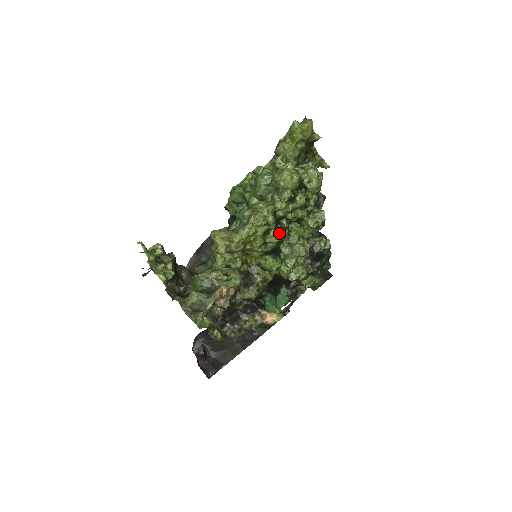
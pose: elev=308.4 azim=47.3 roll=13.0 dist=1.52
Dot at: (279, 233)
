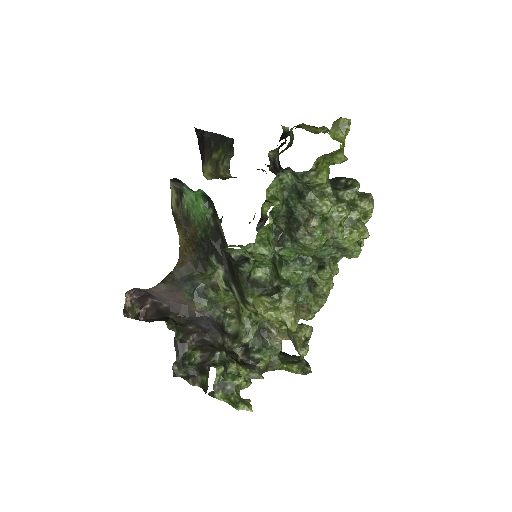
Dot at: occluded
